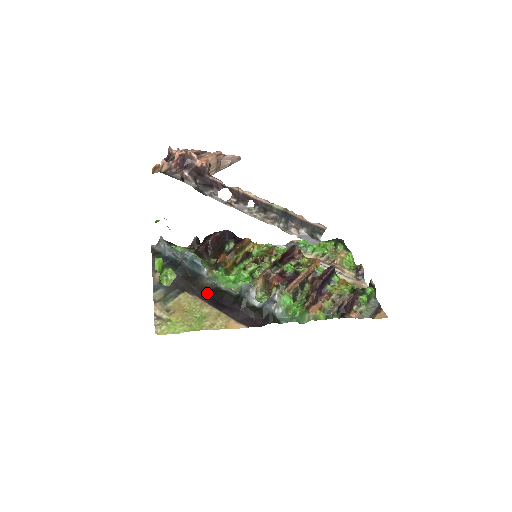
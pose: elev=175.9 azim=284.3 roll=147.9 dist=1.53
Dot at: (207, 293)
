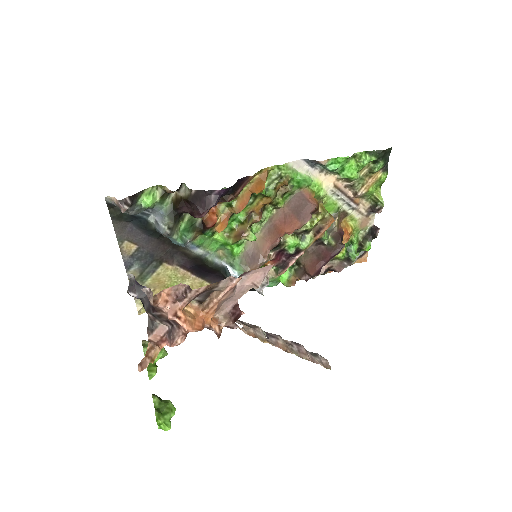
Dot at: (189, 262)
